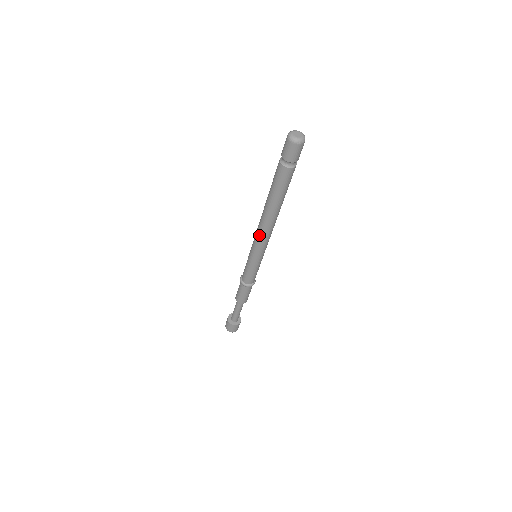
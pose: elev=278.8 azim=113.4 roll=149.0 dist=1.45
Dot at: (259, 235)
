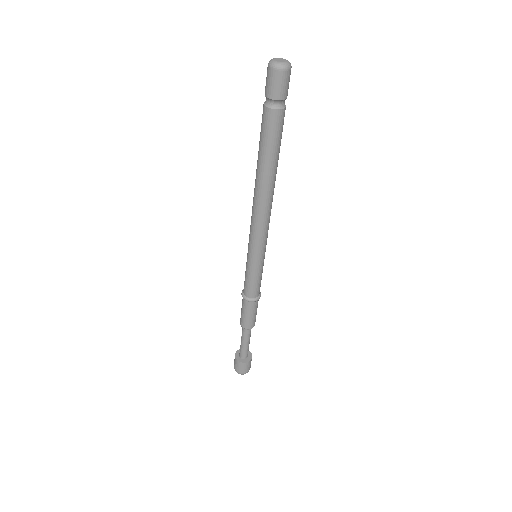
Dot at: (256, 222)
